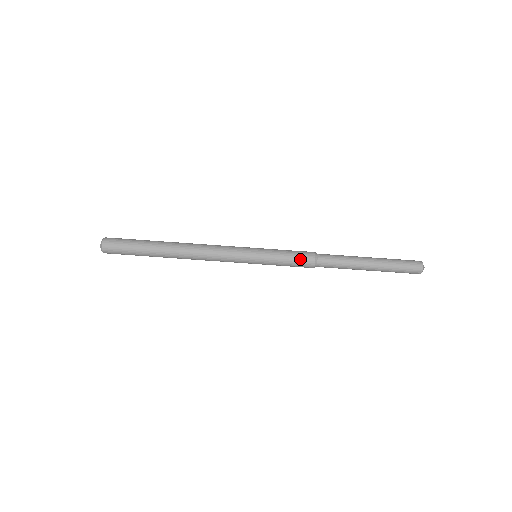
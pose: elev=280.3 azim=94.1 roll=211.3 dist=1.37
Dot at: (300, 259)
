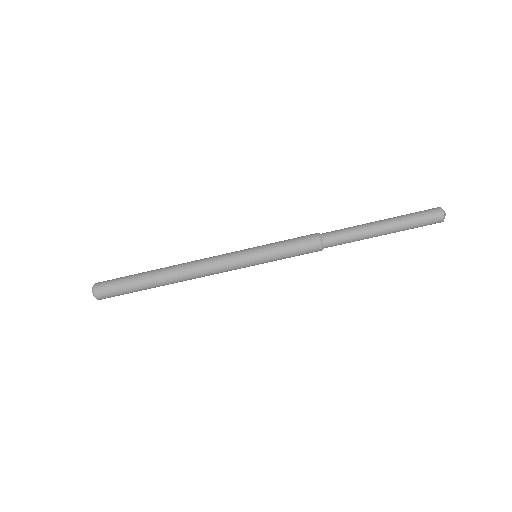
Dot at: occluded
